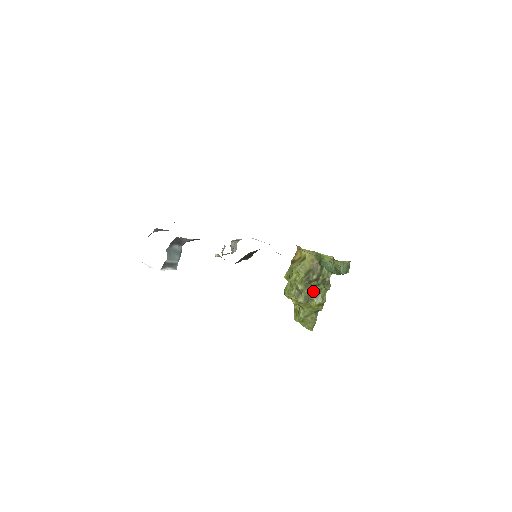
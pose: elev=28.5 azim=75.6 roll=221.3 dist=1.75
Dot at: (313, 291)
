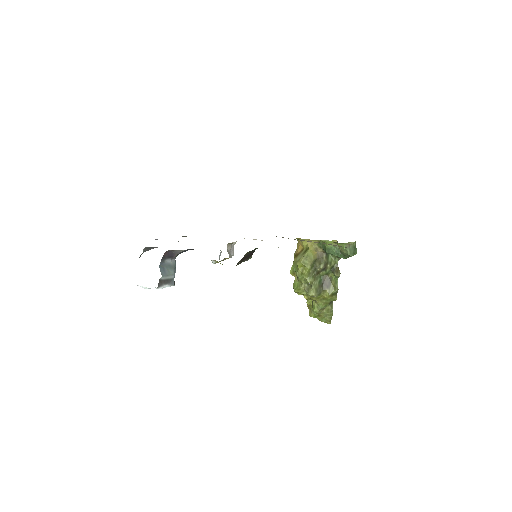
Dot at: (323, 282)
